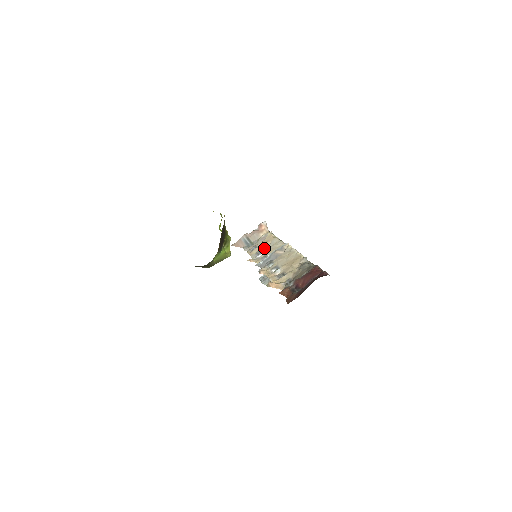
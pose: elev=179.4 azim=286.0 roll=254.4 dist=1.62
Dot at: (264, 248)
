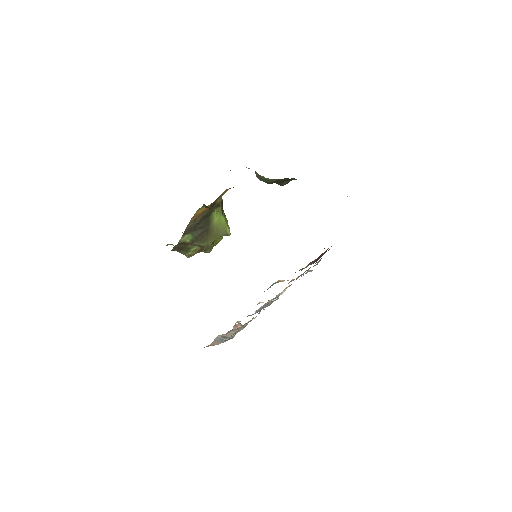
Dot at: (250, 320)
